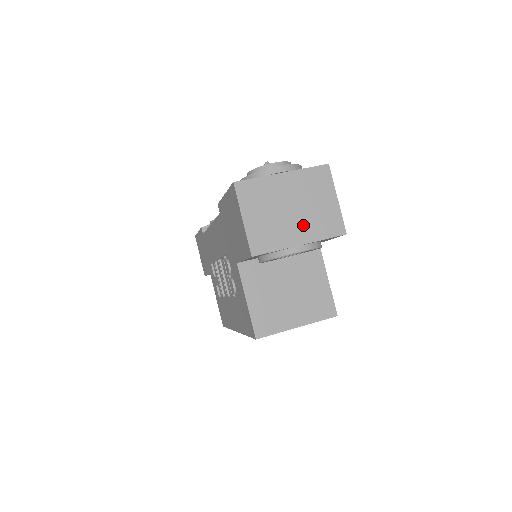
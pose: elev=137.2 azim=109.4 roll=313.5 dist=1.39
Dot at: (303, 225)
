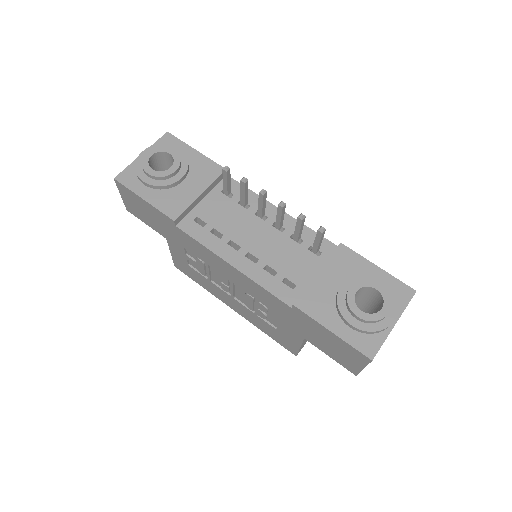
Dot at: occluded
